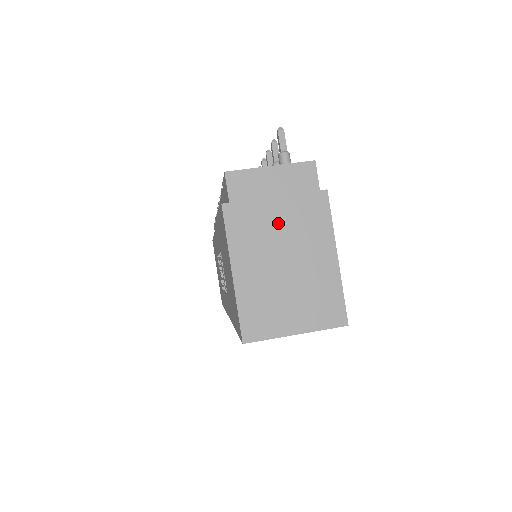
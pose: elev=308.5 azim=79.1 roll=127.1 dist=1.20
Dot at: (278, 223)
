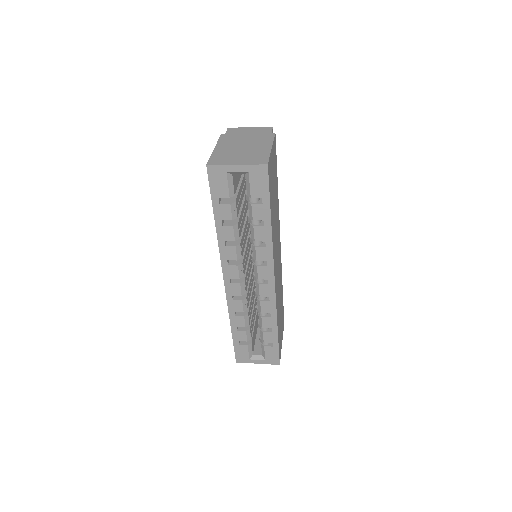
Dot at: (246, 139)
